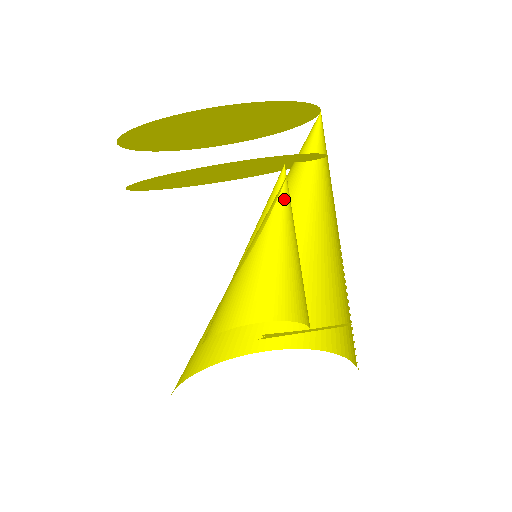
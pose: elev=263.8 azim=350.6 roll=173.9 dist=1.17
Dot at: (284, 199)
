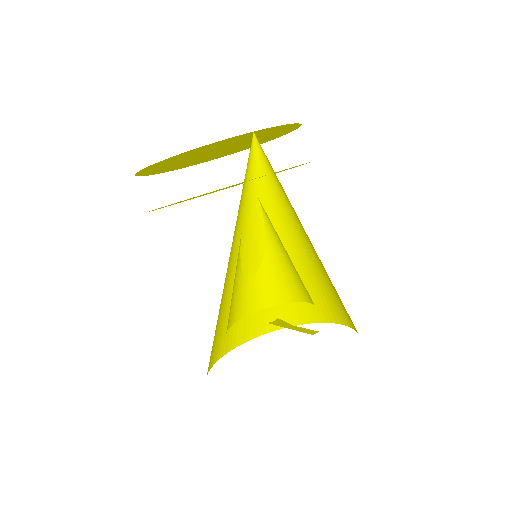
Dot at: occluded
